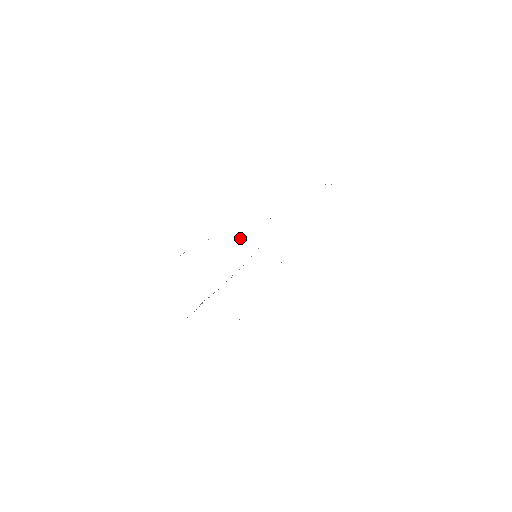
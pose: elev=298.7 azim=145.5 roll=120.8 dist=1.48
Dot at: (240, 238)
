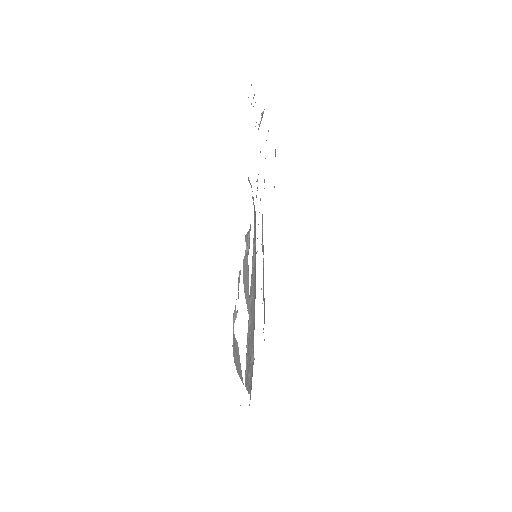
Dot at: (247, 246)
